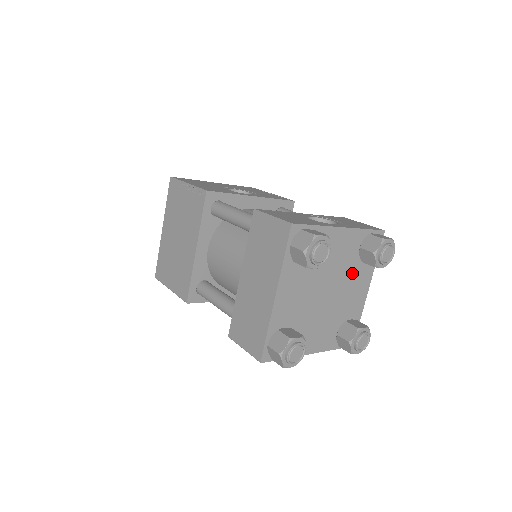
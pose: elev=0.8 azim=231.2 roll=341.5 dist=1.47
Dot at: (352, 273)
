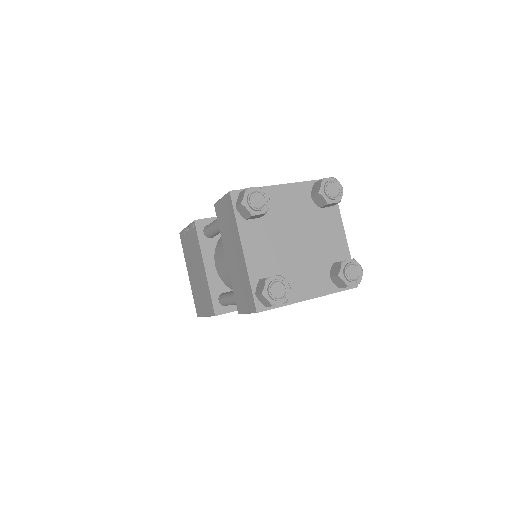
Dot at: (316, 220)
